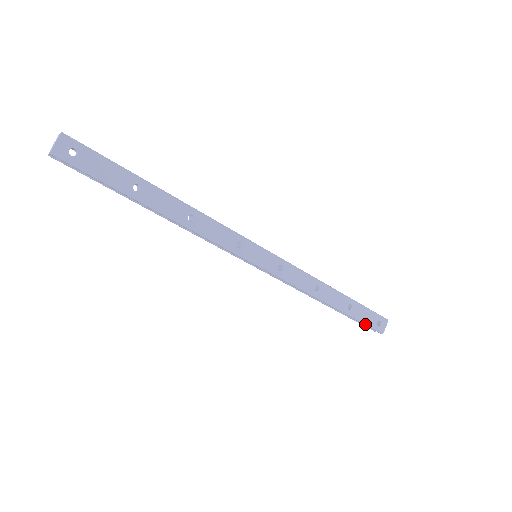
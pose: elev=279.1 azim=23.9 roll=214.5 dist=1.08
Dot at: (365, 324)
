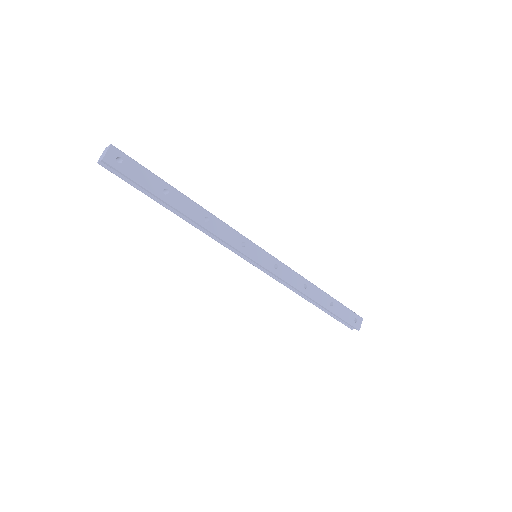
Dot at: (345, 320)
